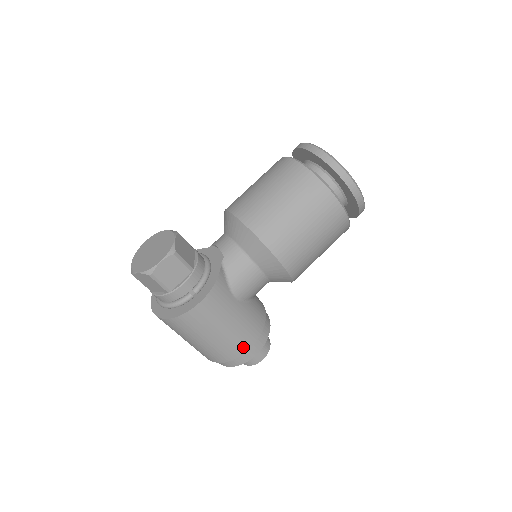
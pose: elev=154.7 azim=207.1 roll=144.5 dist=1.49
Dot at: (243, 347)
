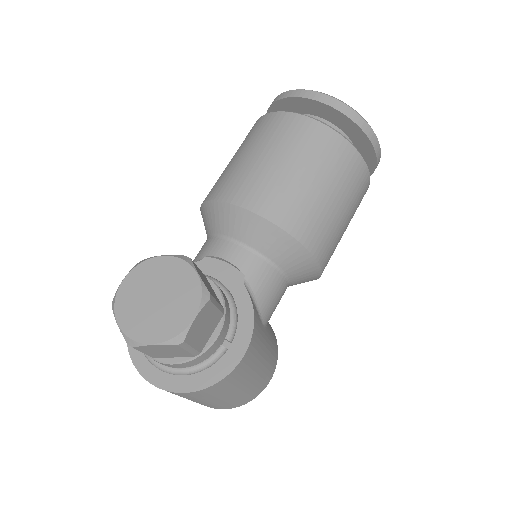
Dot at: (266, 381)
